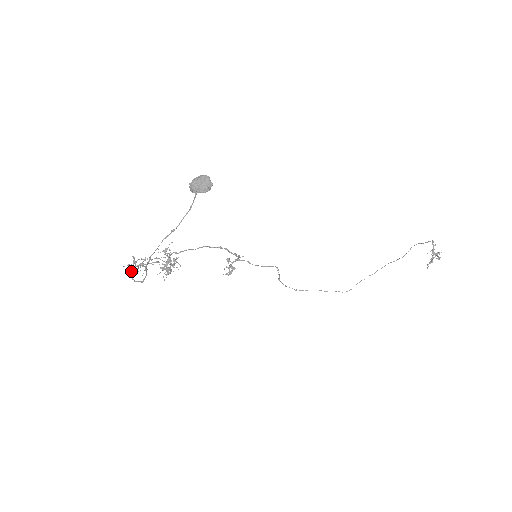
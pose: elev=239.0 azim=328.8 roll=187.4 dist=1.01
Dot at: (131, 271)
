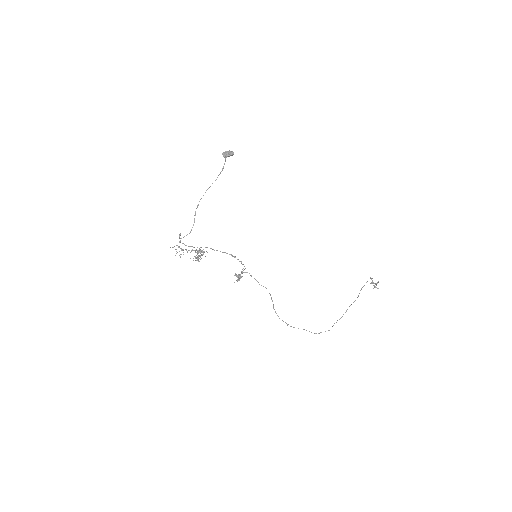
Dot at: (179, 238)
